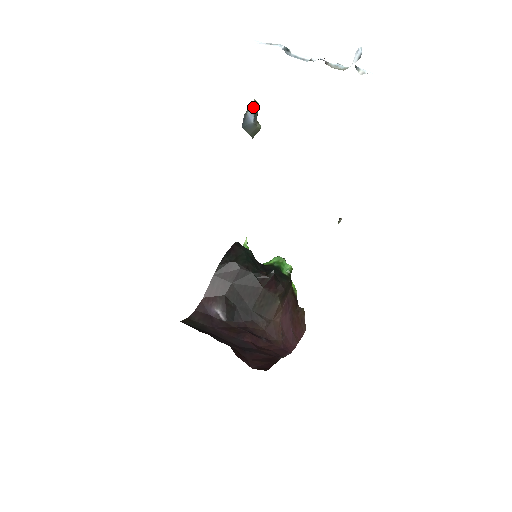
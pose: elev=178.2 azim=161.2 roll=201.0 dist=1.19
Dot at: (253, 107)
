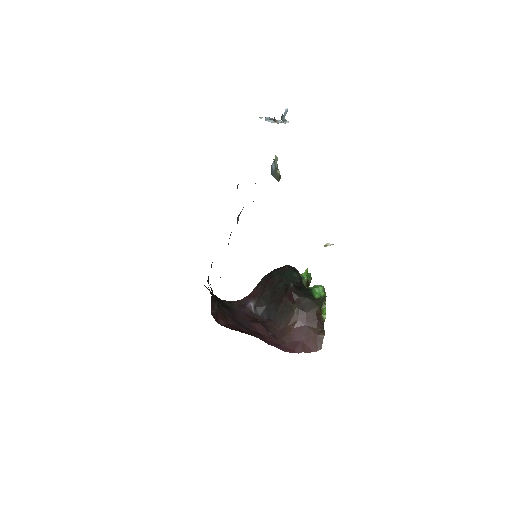
Dot at: (274, 160)
